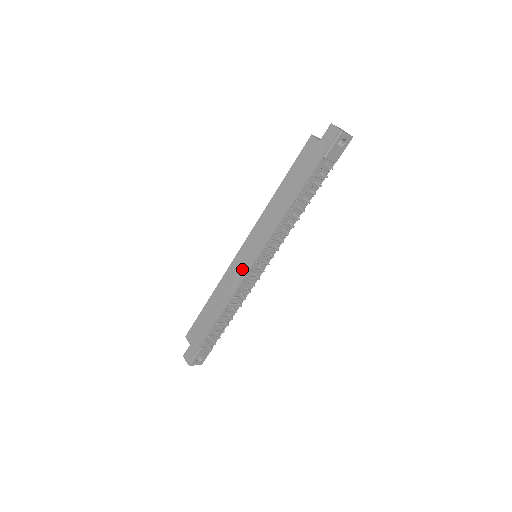
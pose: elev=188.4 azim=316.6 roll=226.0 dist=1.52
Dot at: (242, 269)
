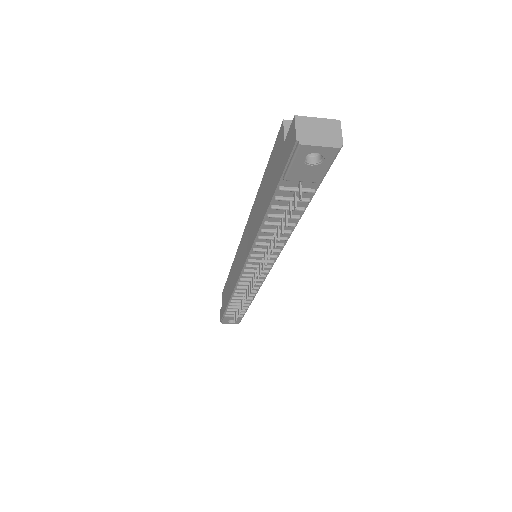
Dot at: (238, 267)
